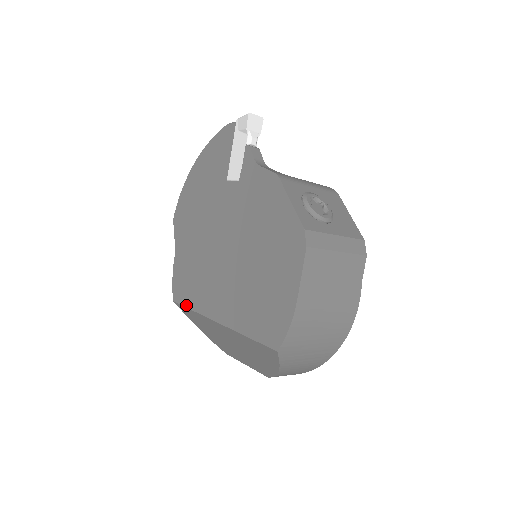
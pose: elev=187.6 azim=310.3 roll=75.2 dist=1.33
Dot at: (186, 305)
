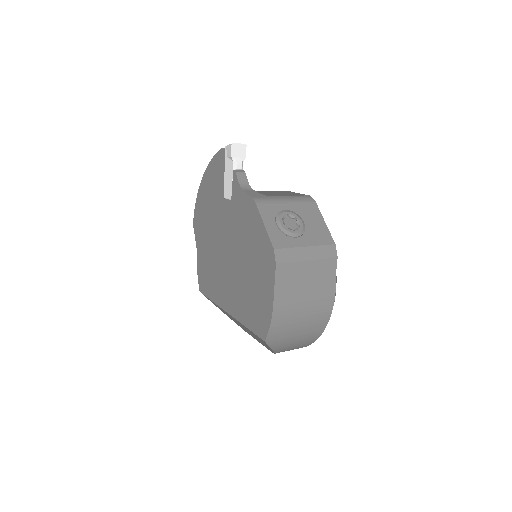
Dot at: (208, 296)
